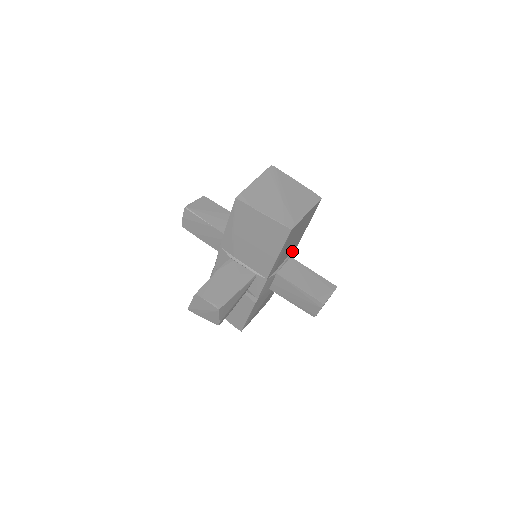
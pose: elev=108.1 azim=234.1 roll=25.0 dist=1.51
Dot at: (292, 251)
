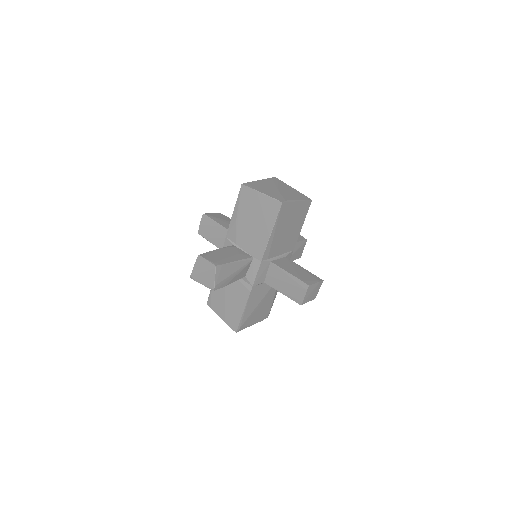
Dot at: (287, 253)
